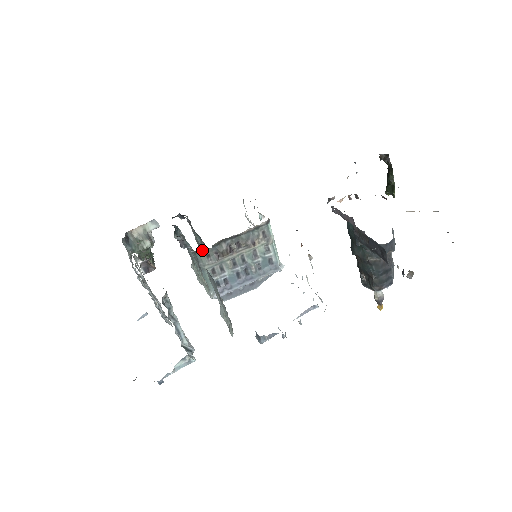
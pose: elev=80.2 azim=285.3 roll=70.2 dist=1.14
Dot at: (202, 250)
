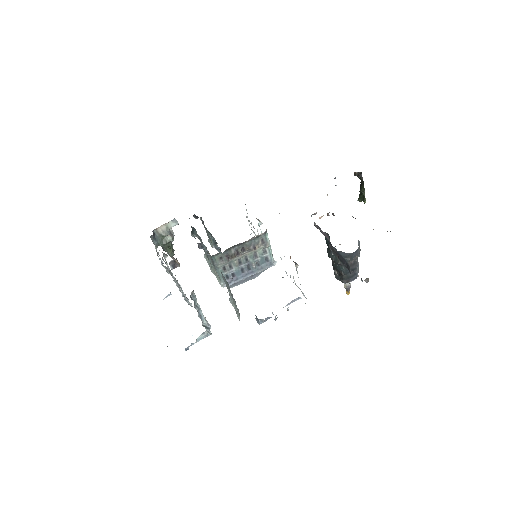
Dot at: (216, 254)
